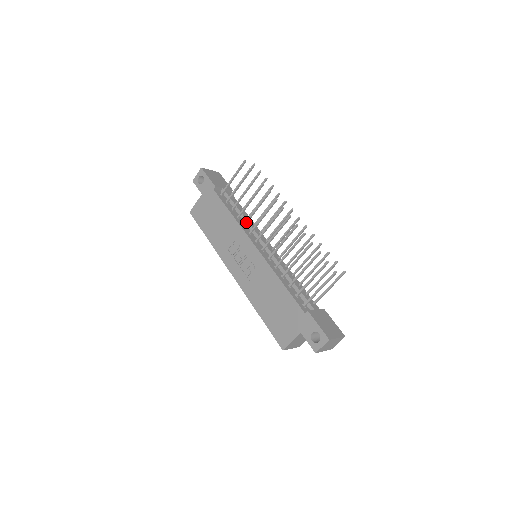
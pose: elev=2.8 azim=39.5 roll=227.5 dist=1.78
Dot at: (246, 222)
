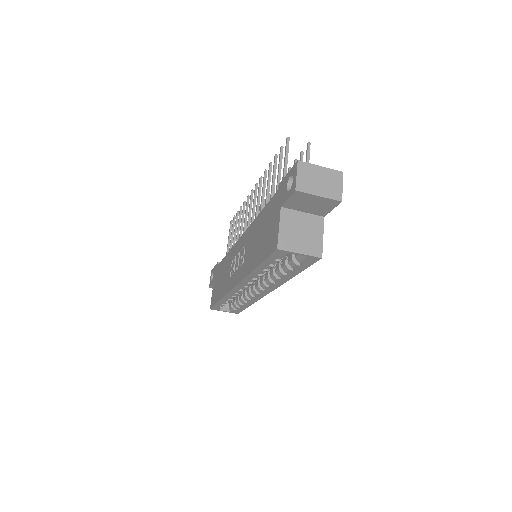
Dot at: occluded
